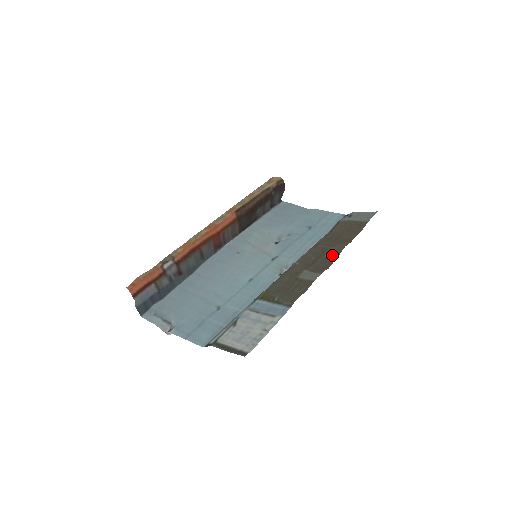
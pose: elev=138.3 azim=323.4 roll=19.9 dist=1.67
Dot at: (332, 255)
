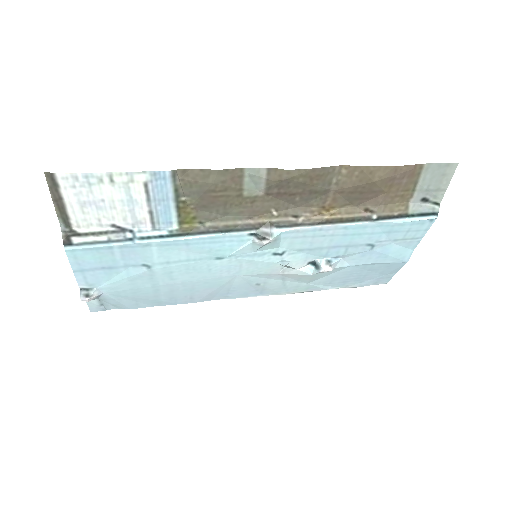
Dot at: (318, 178)
